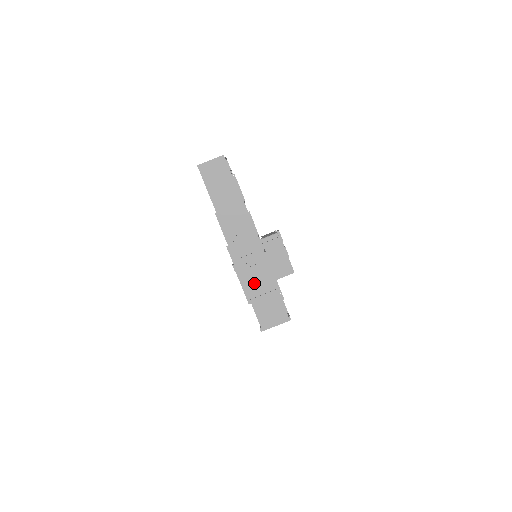
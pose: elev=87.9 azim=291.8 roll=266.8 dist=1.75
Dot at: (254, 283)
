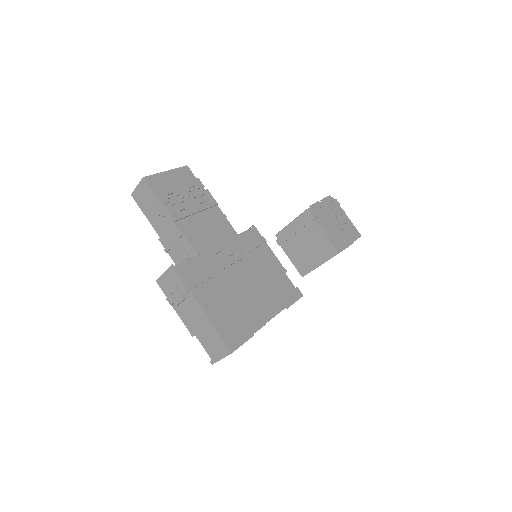
Dot at: (188, 315)
